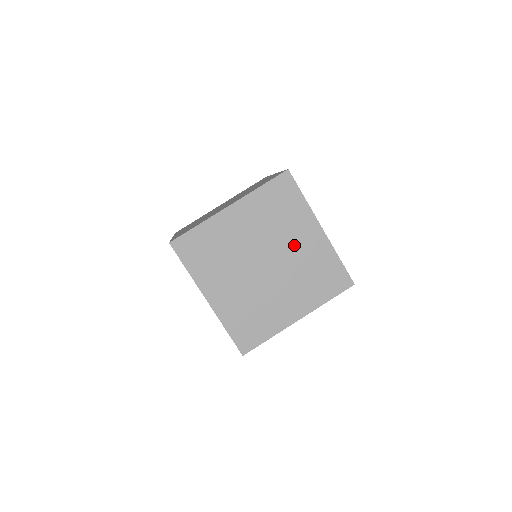
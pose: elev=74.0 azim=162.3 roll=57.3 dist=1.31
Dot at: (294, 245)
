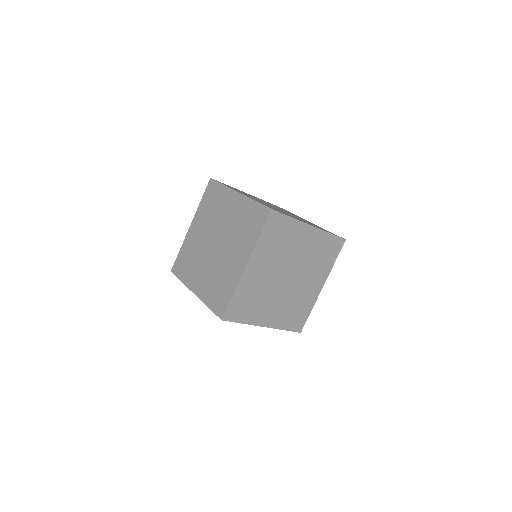
Dot at: (227, 217)
